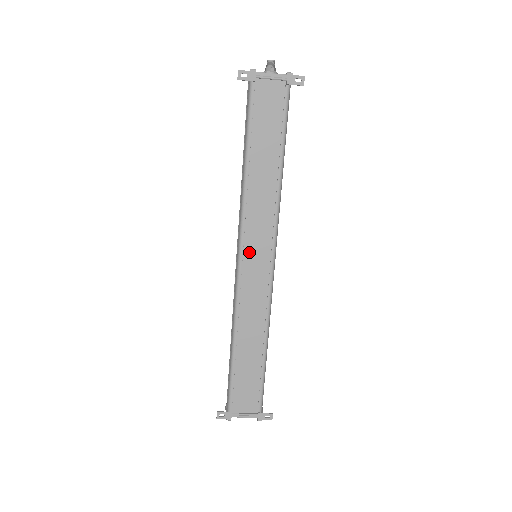
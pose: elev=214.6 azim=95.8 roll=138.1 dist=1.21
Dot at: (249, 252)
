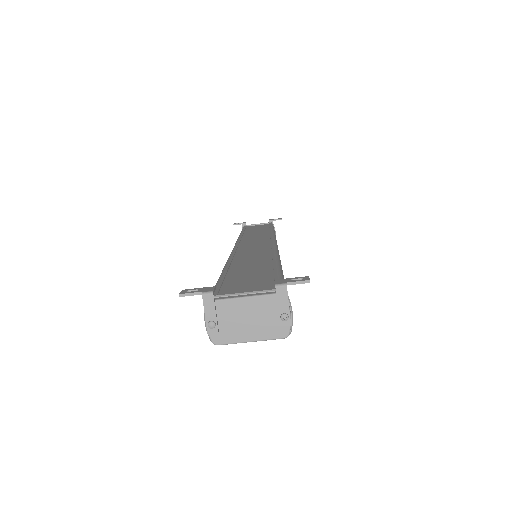
Dot at: (245, 244)
